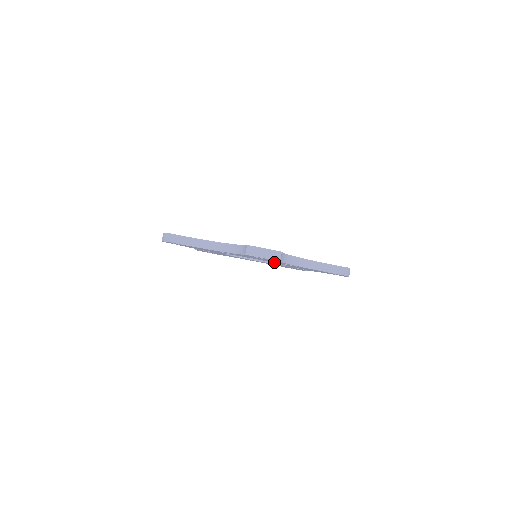
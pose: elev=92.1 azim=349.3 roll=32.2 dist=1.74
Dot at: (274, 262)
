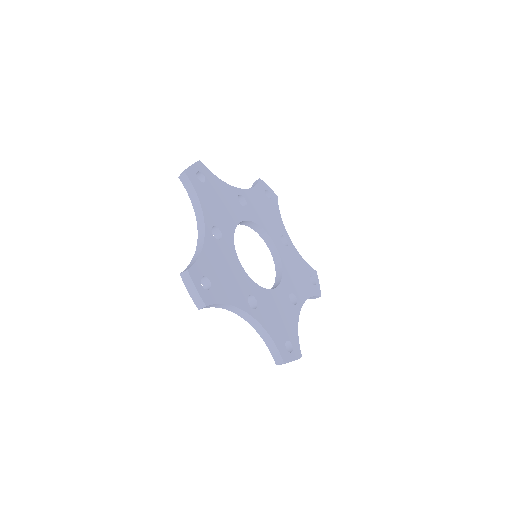
Dot at: occluded
